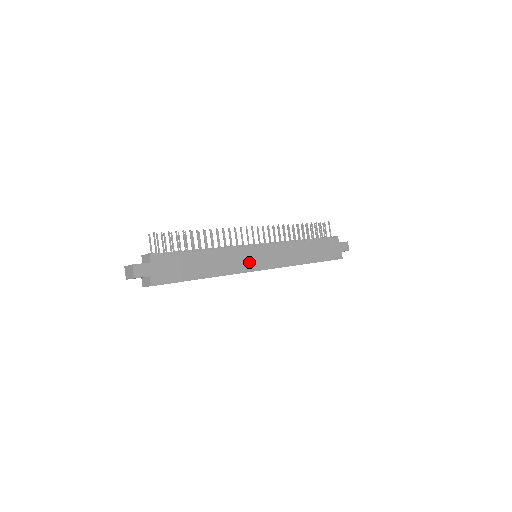
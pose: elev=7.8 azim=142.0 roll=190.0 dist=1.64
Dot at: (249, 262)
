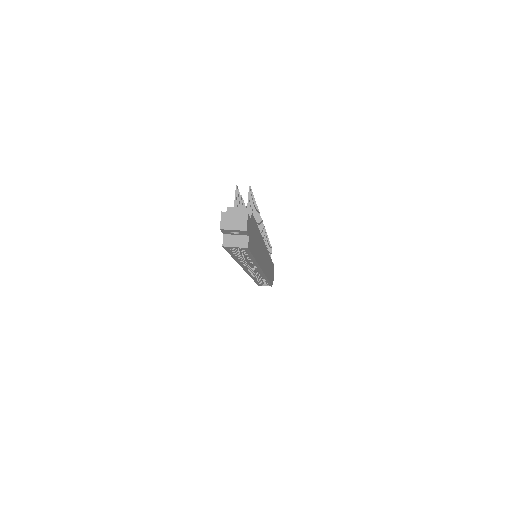
Dot at: (263, 259)
